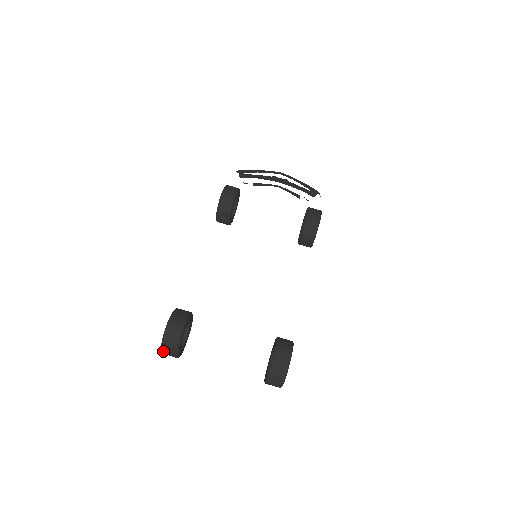
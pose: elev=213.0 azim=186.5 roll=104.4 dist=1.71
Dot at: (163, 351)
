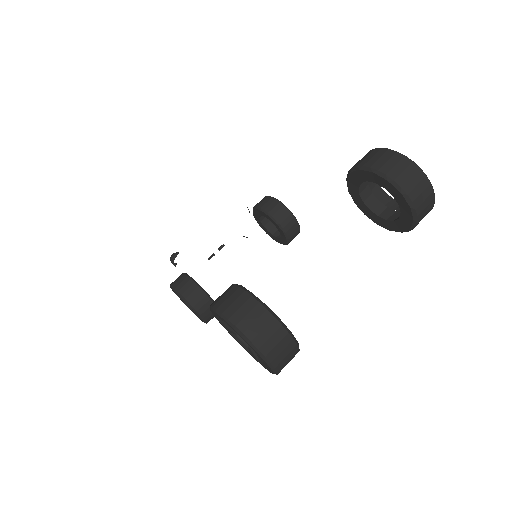
Dot at: (256, 342)
